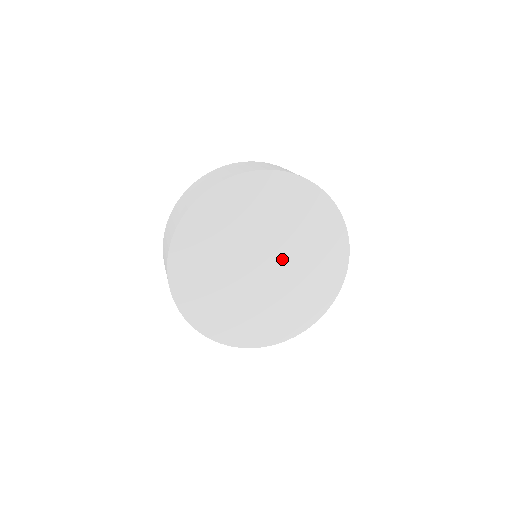
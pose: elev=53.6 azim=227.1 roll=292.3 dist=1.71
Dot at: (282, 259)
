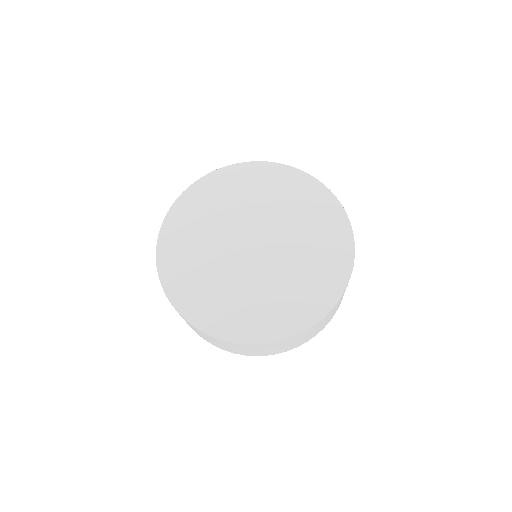
Dot at: (265, 229)
